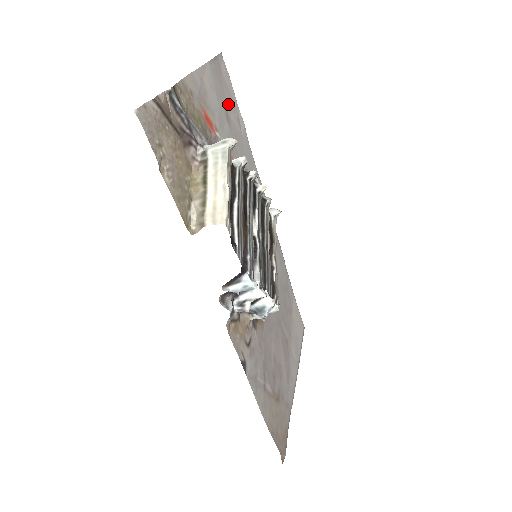
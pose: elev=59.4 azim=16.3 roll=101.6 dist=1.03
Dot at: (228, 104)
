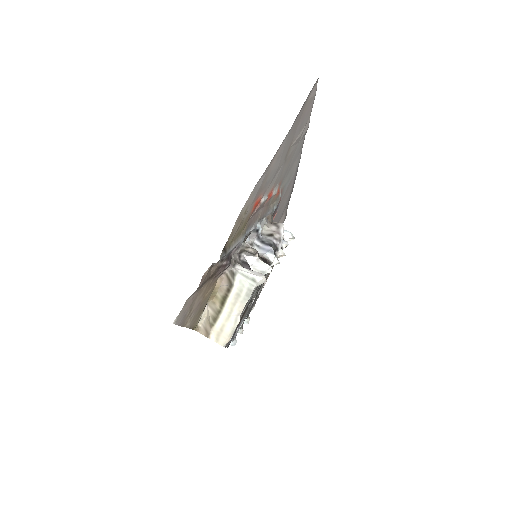
Dot at: (296, 135)
